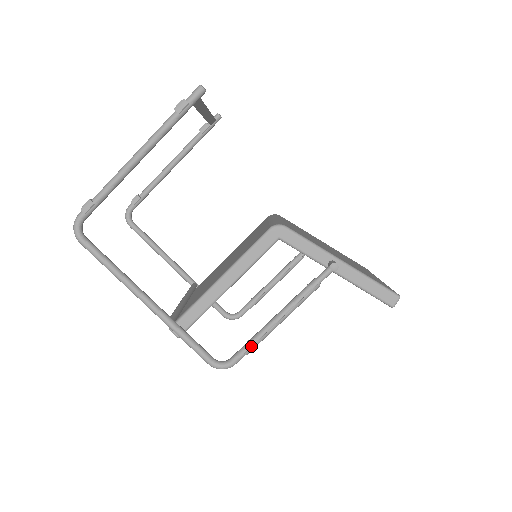
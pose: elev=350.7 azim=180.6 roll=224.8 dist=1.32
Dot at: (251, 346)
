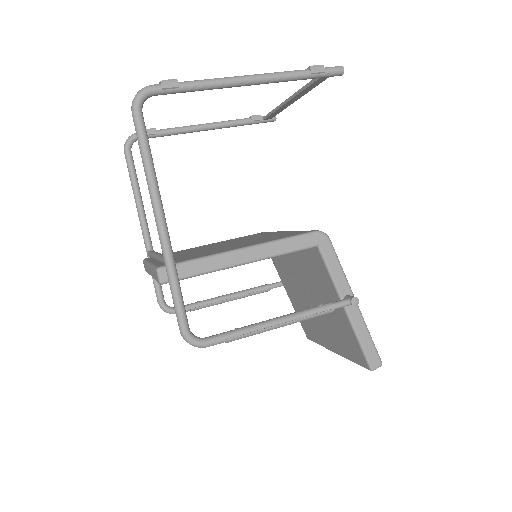
Dot at: (237, 335)
